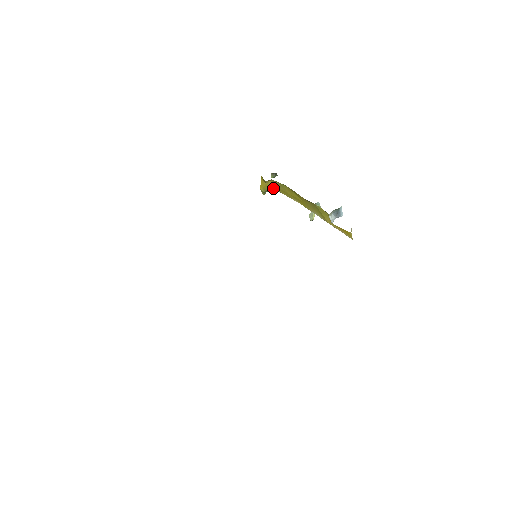
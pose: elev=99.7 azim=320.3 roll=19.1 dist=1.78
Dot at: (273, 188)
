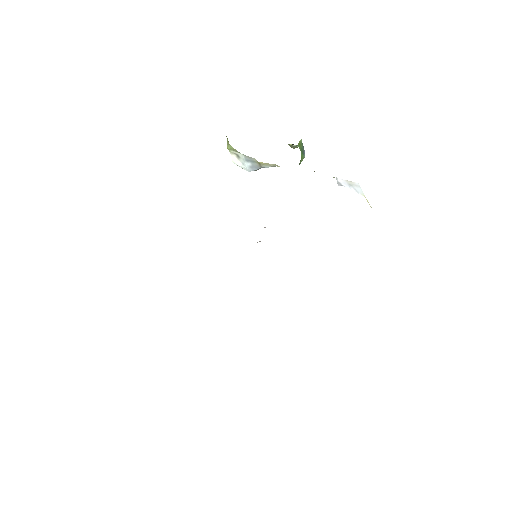
Dot at: (248, 167)
